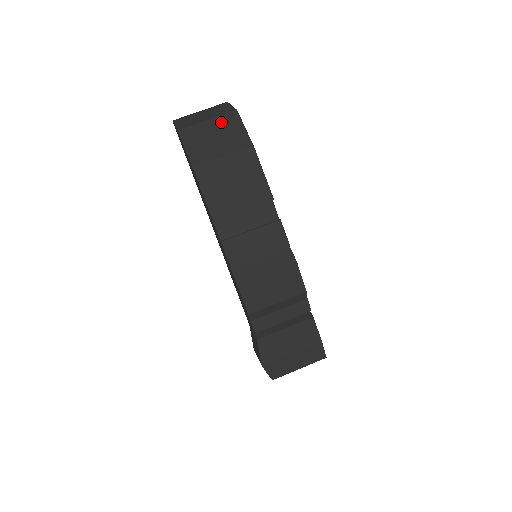
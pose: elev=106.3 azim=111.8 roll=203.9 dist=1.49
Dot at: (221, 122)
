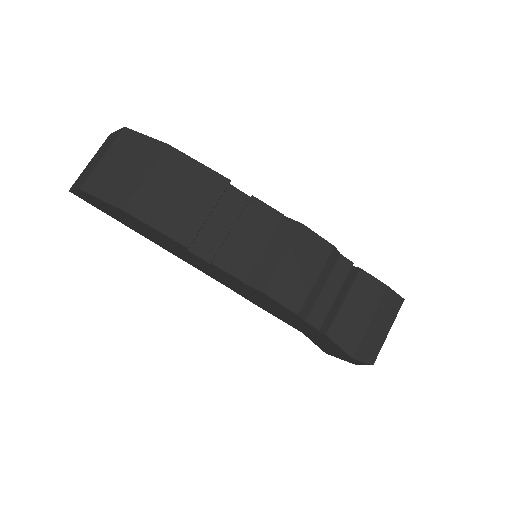
Dot at: (118, 149)
